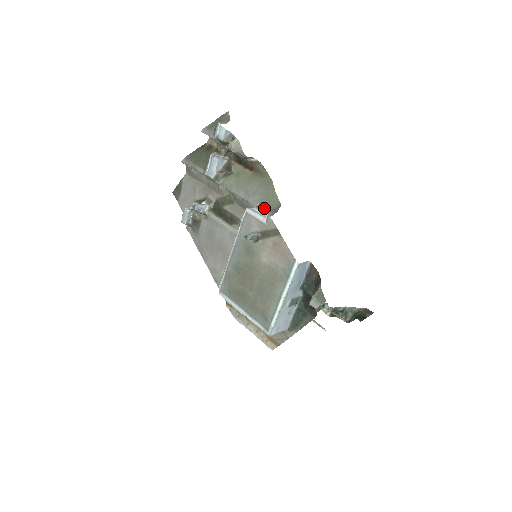
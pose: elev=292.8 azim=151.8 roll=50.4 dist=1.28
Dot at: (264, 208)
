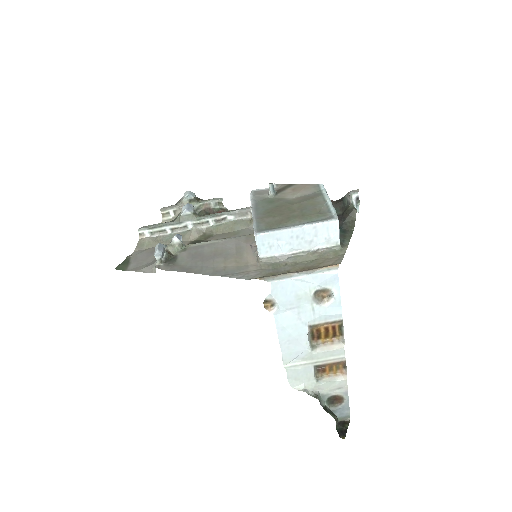
Dot at: occluded
